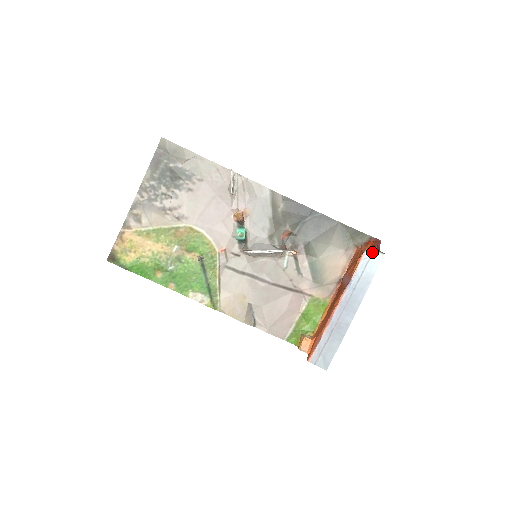
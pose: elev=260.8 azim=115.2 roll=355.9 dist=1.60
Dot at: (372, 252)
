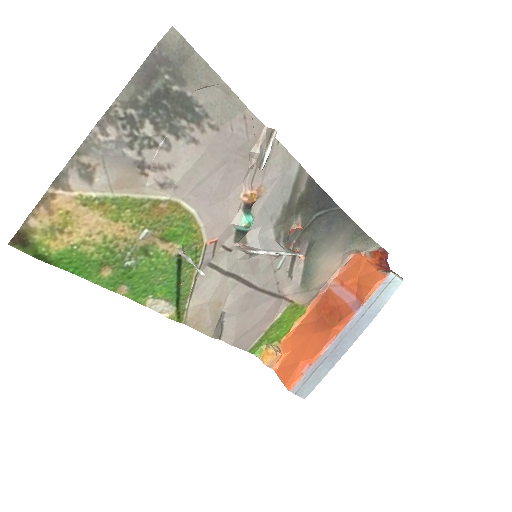
Dot at: (394, 277)
